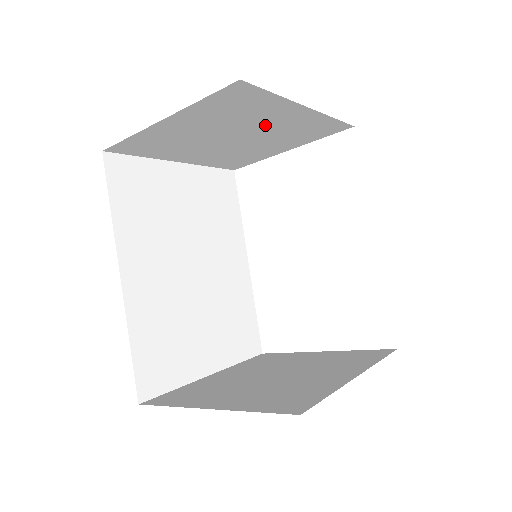
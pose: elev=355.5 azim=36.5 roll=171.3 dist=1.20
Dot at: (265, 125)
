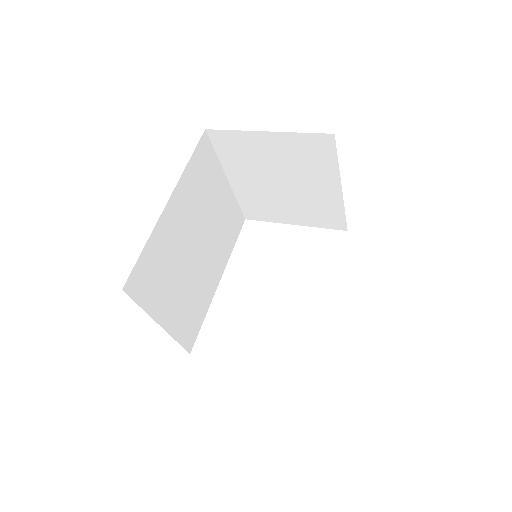
Dot at: (307, 185)
